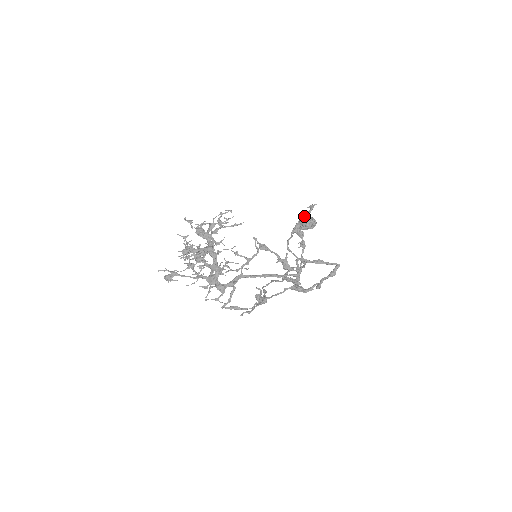
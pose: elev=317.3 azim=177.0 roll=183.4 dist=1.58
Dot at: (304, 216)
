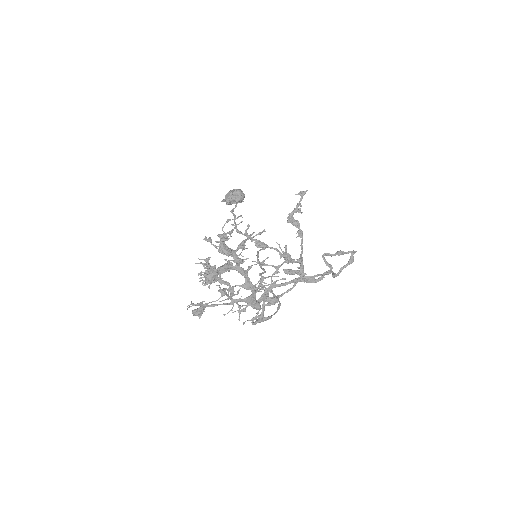
Dot at: (298, 205)
